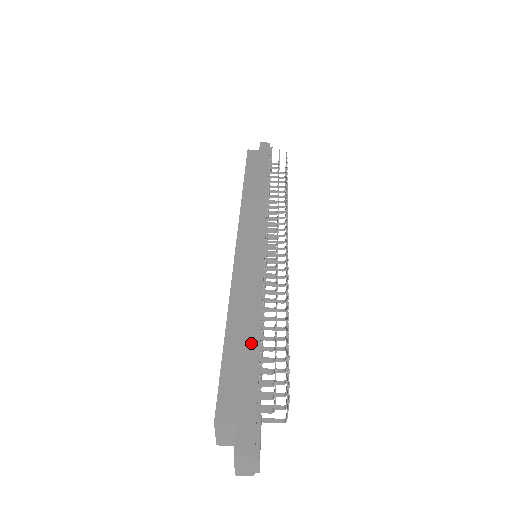
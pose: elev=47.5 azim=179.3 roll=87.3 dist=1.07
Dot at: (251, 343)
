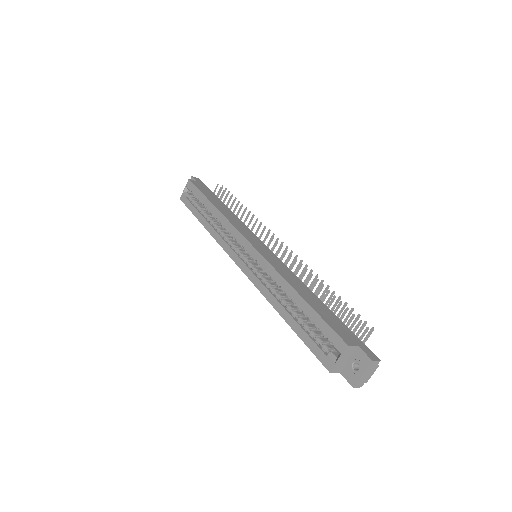
Dot at: (320, 303)
